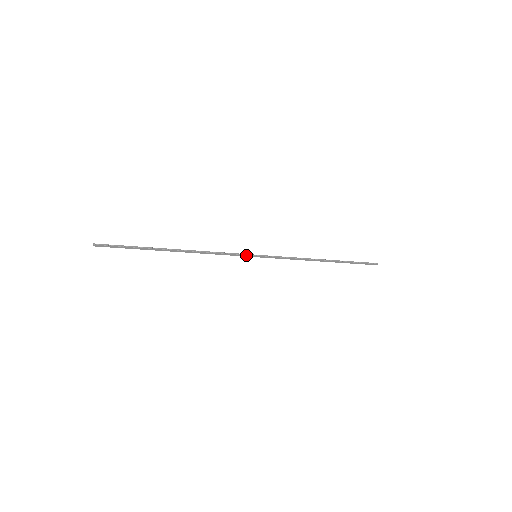
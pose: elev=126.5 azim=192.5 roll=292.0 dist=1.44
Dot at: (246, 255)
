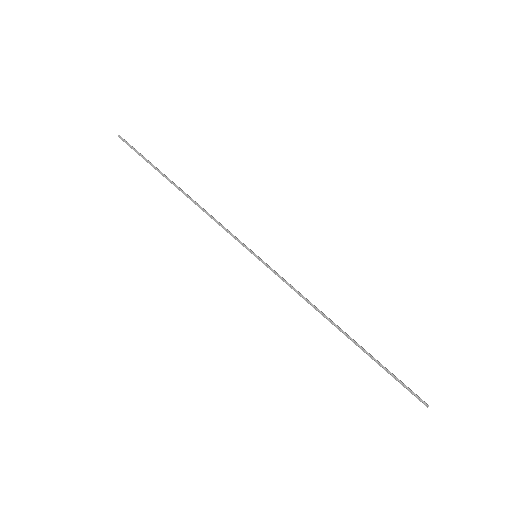
Dot at: (244, 246)
